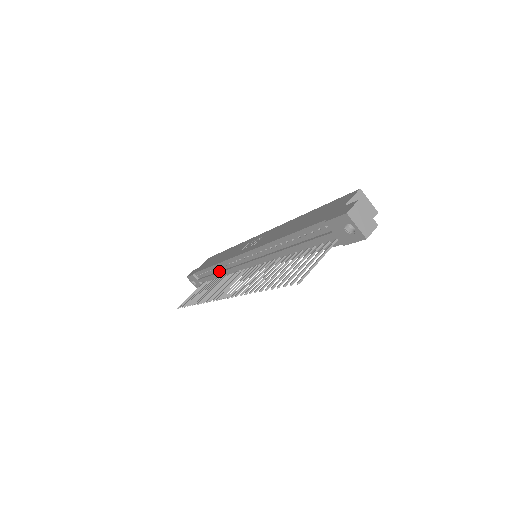
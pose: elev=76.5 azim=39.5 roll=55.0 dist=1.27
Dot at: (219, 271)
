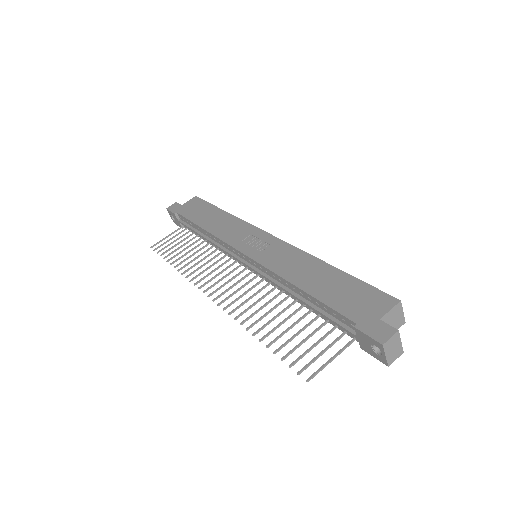
Dot at: (208, 237)
